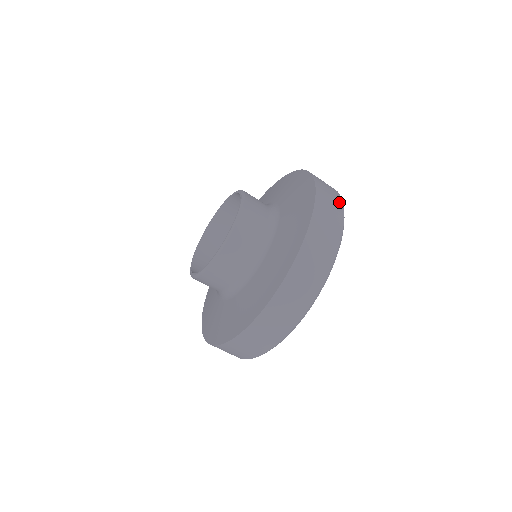
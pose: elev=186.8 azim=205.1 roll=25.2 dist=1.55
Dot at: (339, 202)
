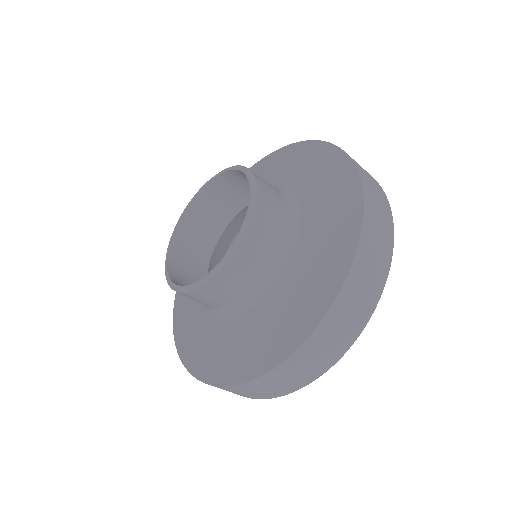
Dot at: occluded
